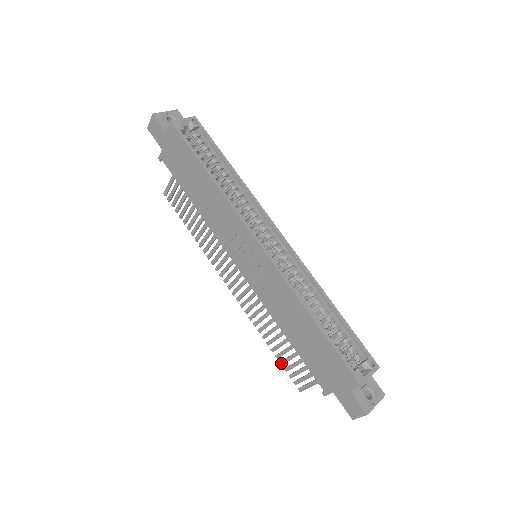
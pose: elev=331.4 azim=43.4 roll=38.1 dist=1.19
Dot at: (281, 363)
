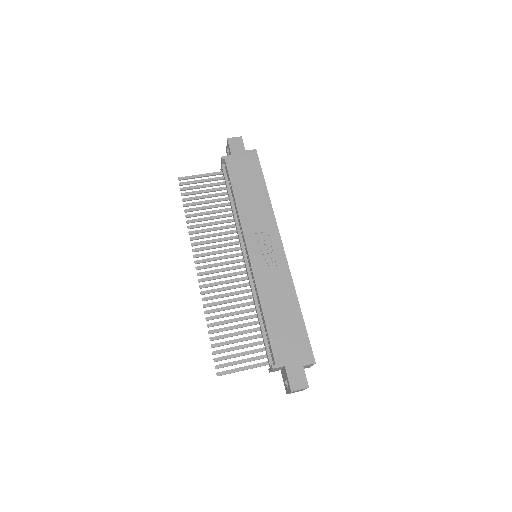
Dot at: (213, 345)
